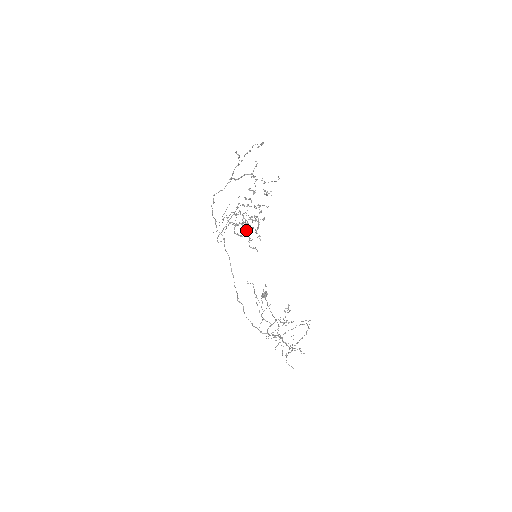
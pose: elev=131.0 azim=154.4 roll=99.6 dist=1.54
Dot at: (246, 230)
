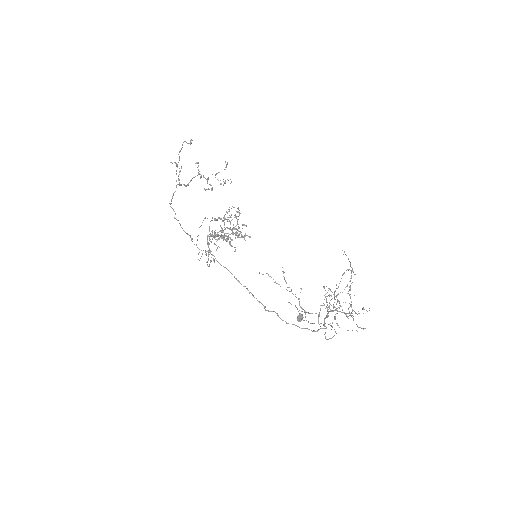
Dot at: occluded
